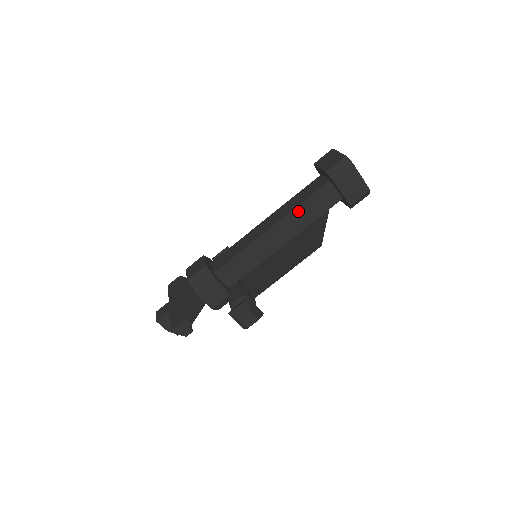
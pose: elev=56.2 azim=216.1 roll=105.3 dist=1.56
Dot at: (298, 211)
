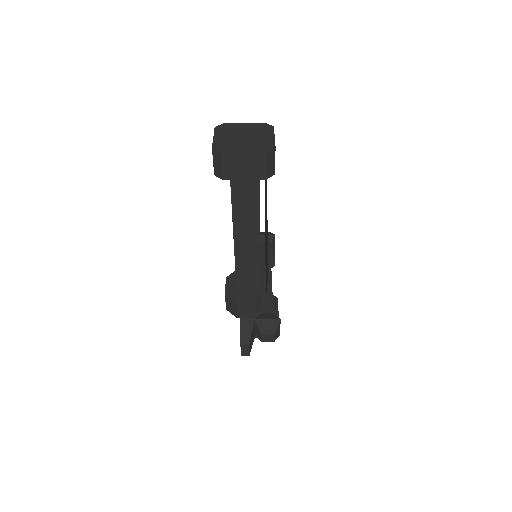
Dot at: (237, 214)
